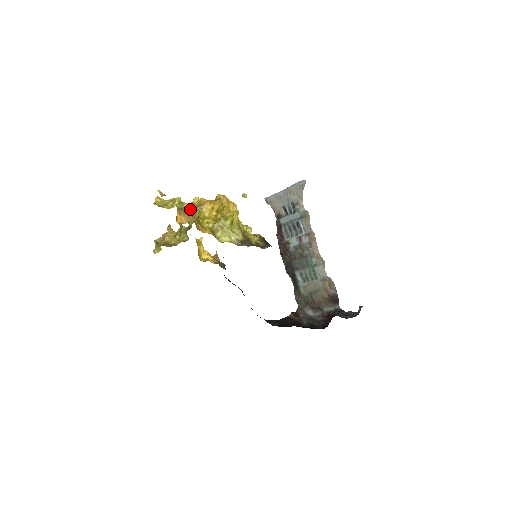
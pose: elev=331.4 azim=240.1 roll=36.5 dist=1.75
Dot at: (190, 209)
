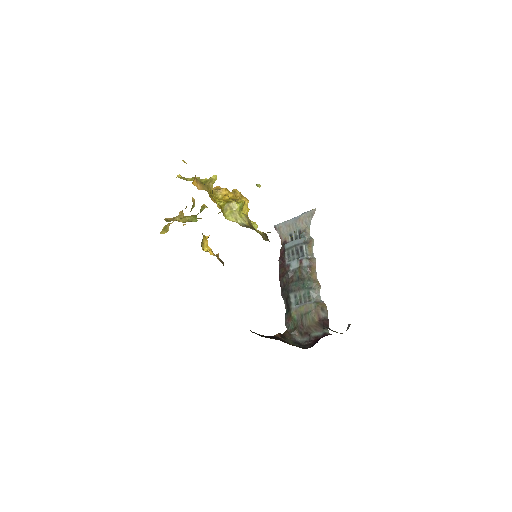
Dot at: (207, 182)
